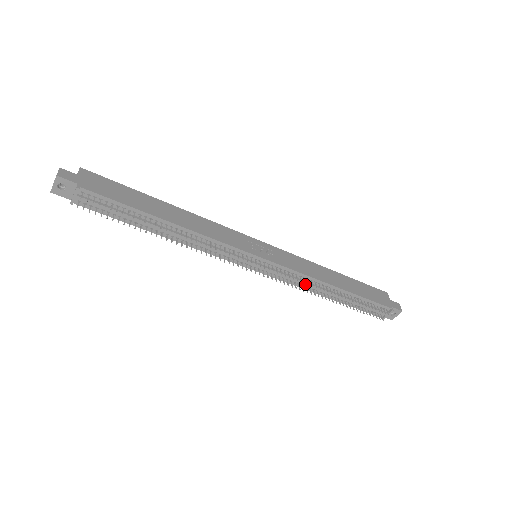
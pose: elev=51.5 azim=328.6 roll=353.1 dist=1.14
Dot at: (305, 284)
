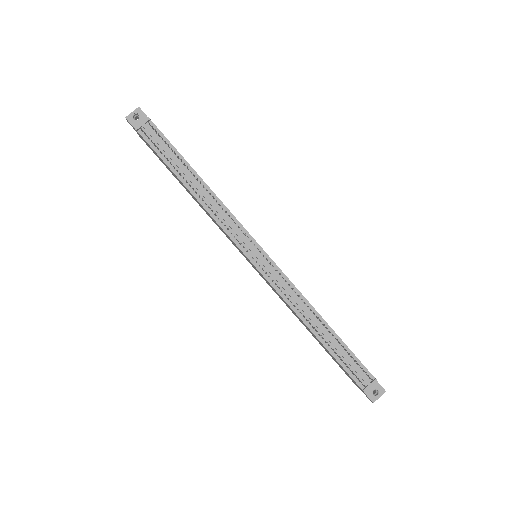
Dot at: (294, 299)
